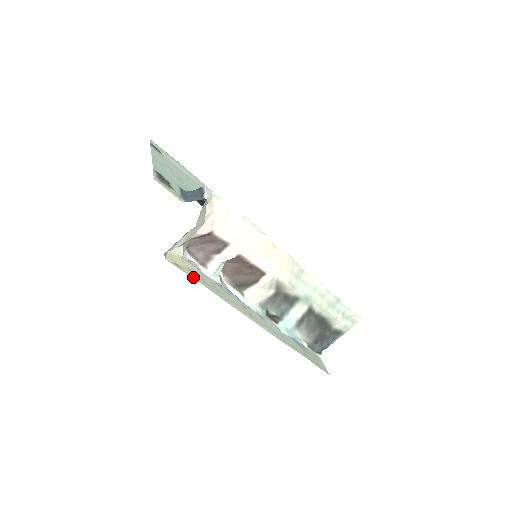
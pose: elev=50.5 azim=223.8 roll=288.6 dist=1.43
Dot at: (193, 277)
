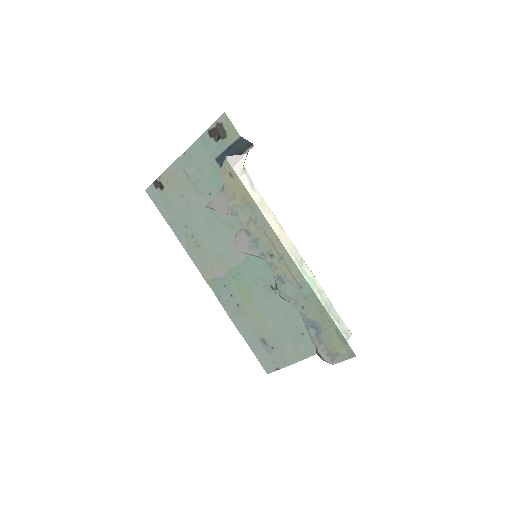
Dot at: (243, 188)
